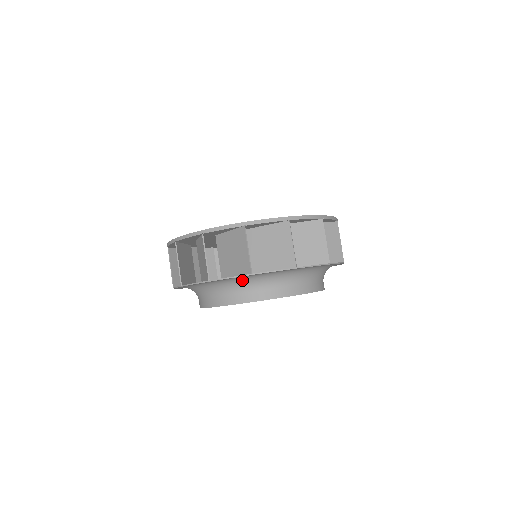
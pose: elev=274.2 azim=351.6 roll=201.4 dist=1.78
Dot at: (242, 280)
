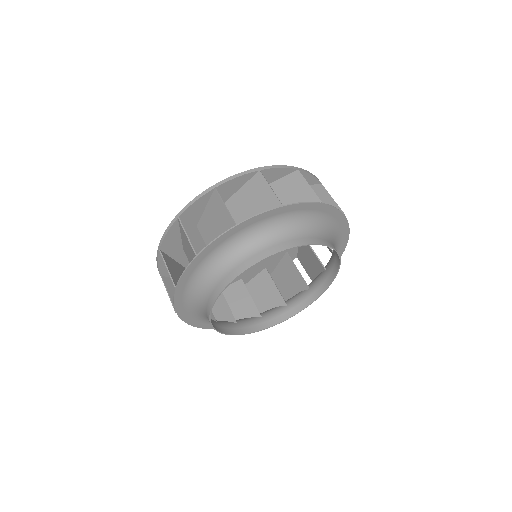
Dot at: (233, 246)
